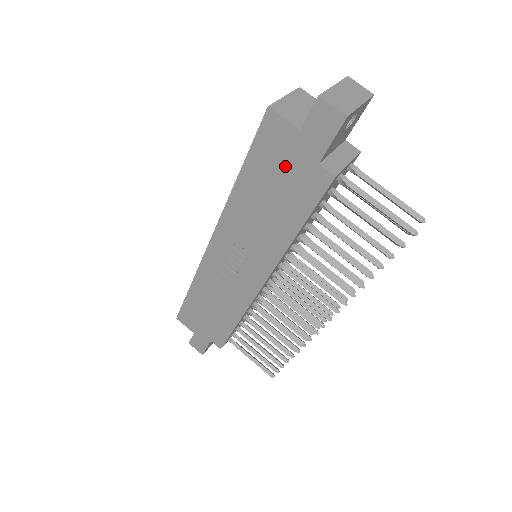
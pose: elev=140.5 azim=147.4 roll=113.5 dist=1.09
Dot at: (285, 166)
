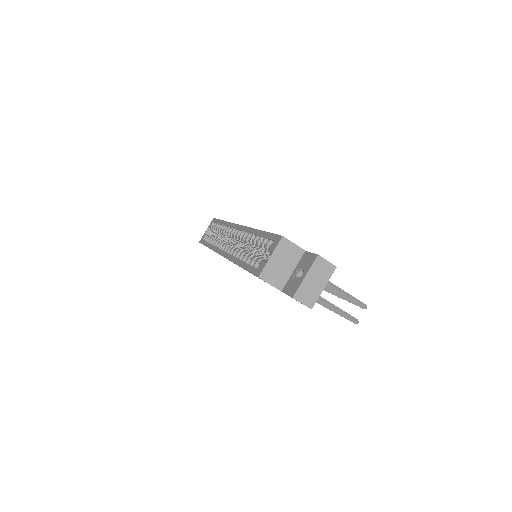
Dot at: occluded
